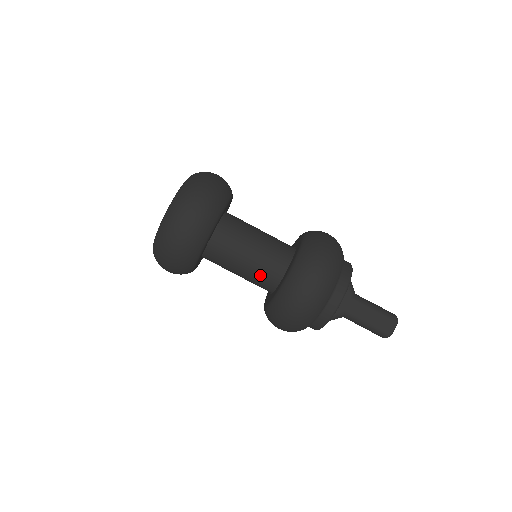
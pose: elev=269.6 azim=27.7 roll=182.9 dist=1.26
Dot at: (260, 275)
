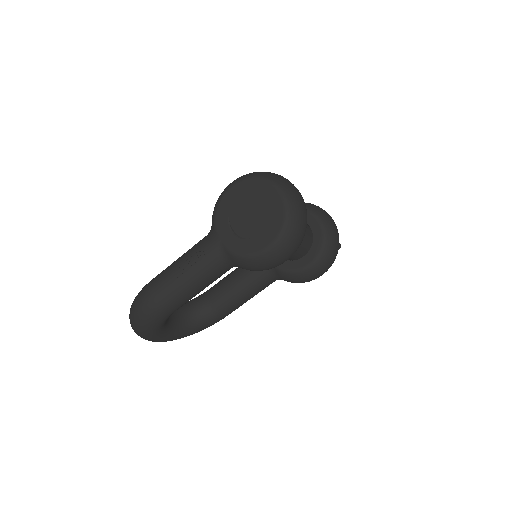
Dot at: (306, 235)
